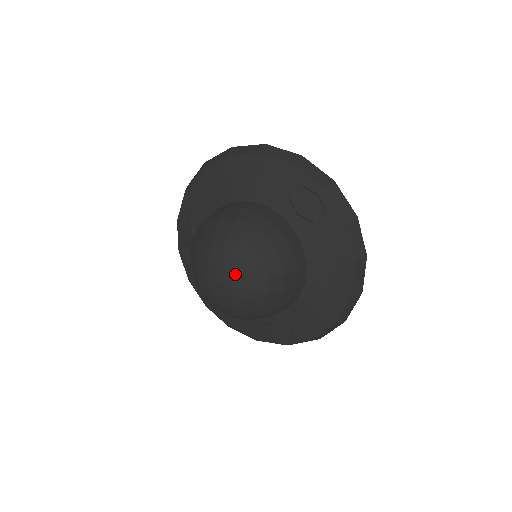
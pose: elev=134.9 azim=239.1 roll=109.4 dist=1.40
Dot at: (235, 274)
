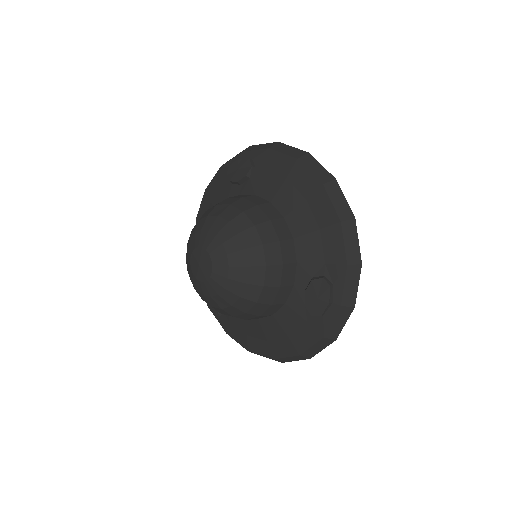
Dot at: (214, 279)
